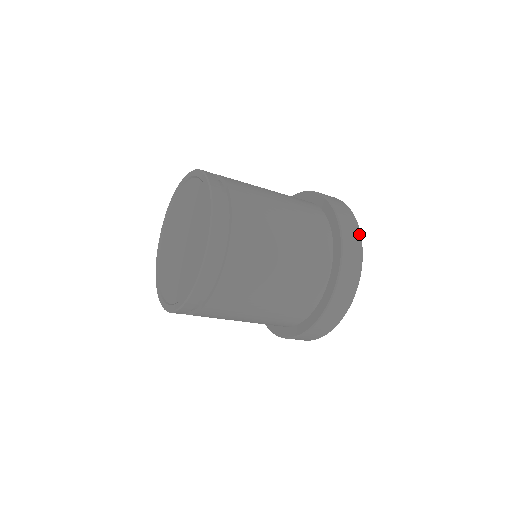
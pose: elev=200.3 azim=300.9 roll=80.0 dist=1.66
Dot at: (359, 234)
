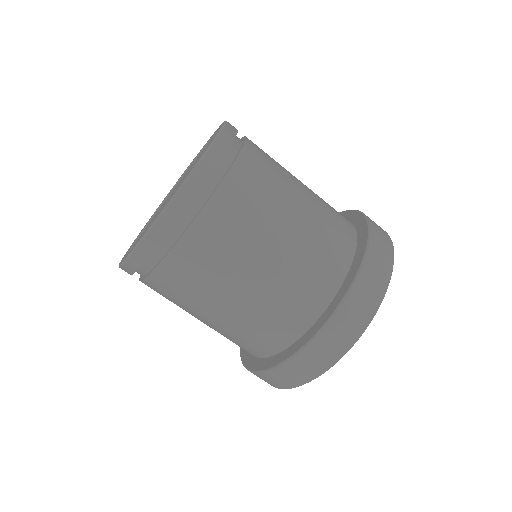
Dot at: (390, 239)
